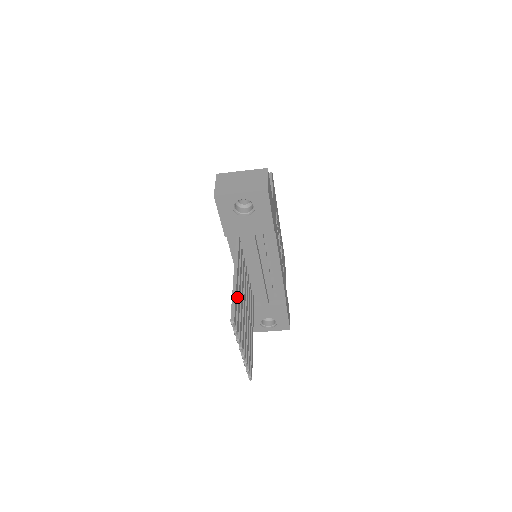
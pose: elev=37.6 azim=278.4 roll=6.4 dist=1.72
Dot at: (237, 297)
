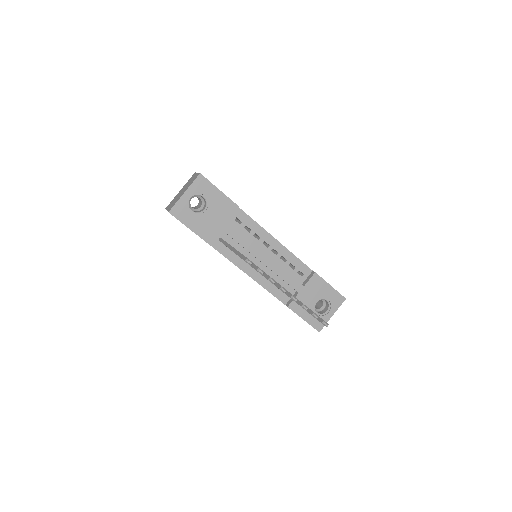
Dot at: occluded
